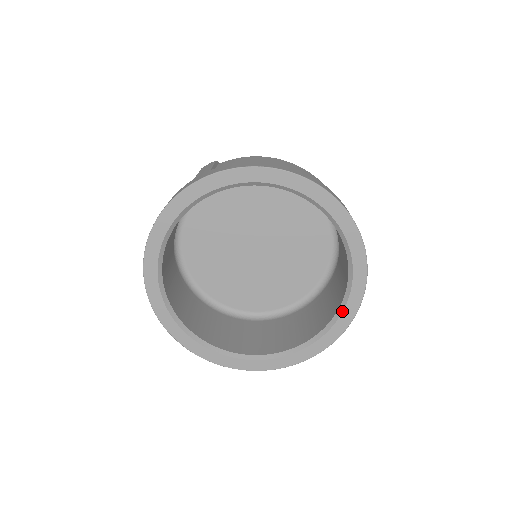
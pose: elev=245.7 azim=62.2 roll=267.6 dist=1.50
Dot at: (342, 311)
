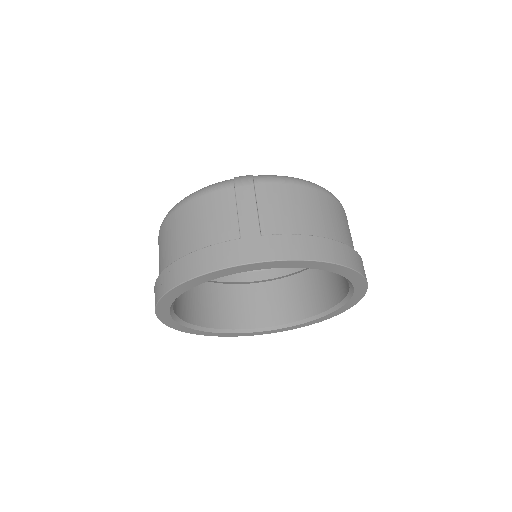
Dot at: (317, 318)
